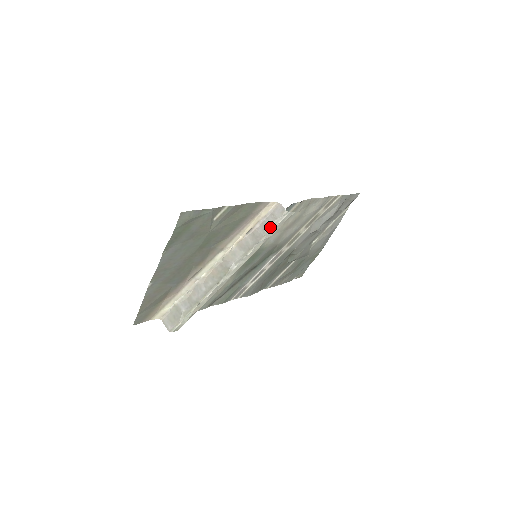
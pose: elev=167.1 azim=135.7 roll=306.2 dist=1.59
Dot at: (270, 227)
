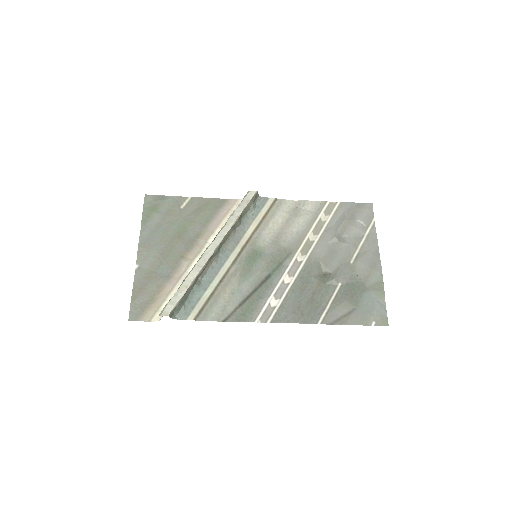
Dot at: (238, 207)
